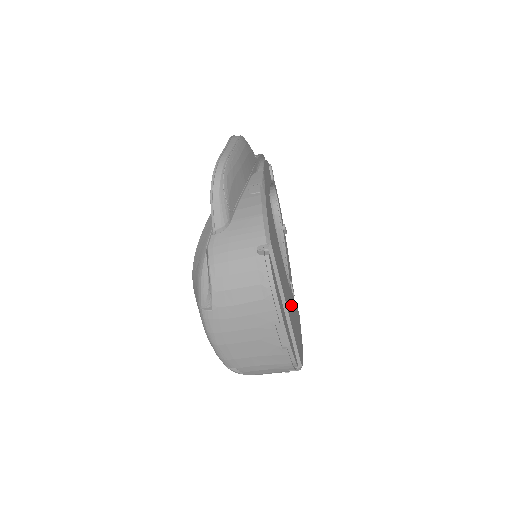
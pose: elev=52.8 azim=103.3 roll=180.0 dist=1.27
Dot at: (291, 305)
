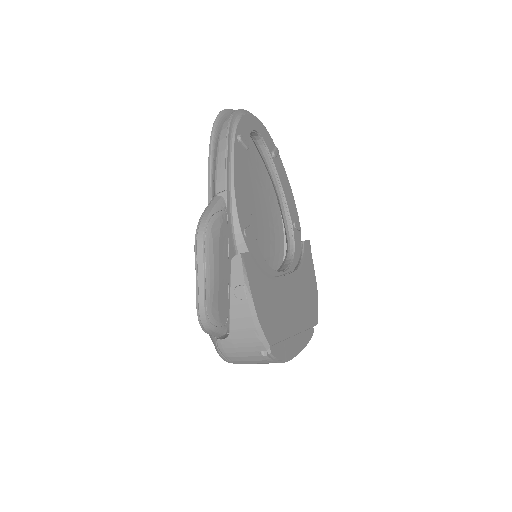
Dot at: (299, 294)
